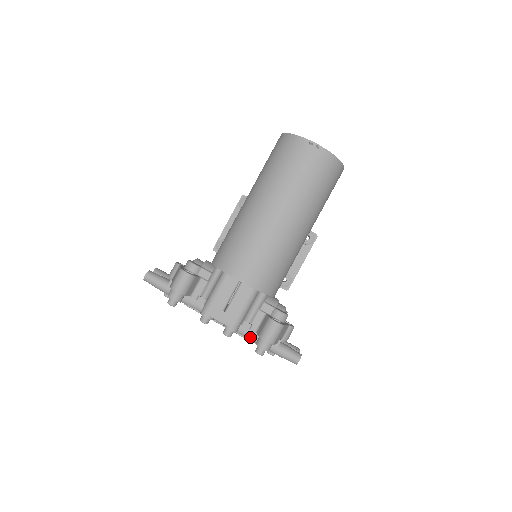
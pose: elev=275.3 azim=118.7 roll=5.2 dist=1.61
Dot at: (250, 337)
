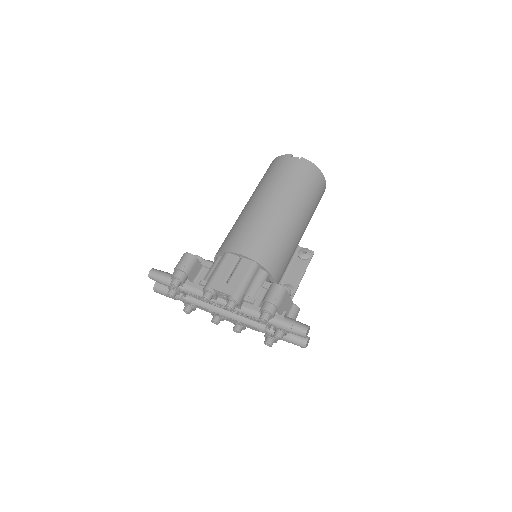
Dot at: (254, 312)
